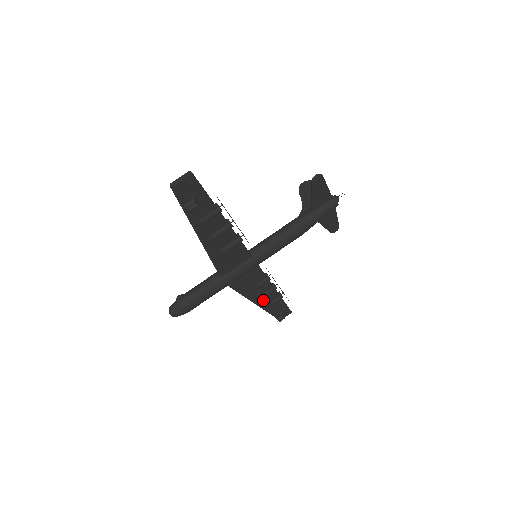
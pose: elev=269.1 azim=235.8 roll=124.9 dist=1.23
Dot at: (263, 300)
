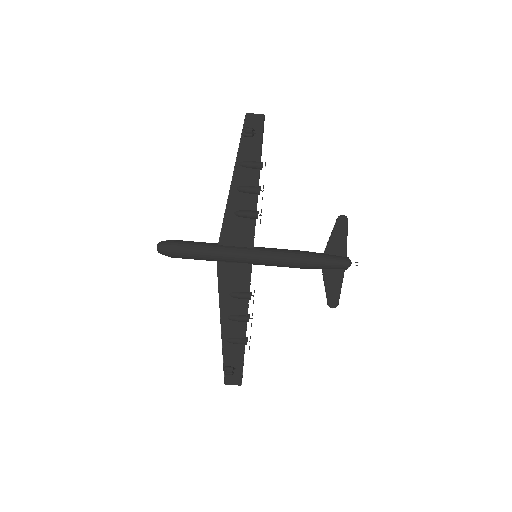
Dot at: (229, 324)
